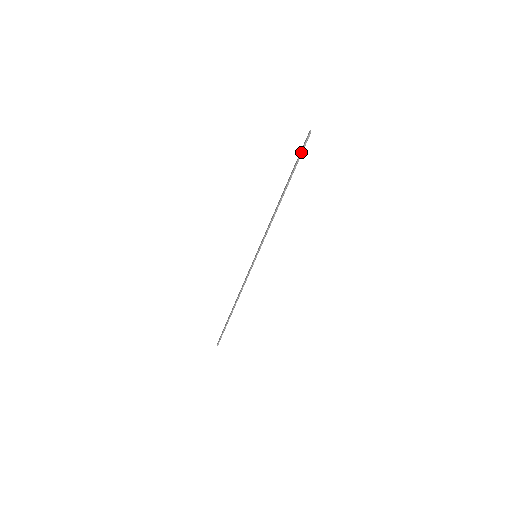
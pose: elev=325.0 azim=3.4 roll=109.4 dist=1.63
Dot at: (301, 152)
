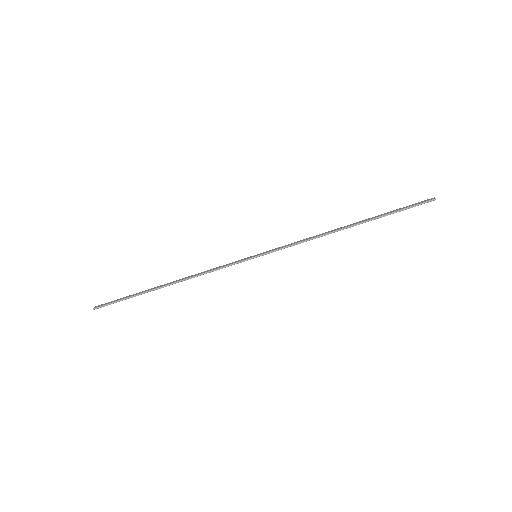
Dot at: (410, 206)
